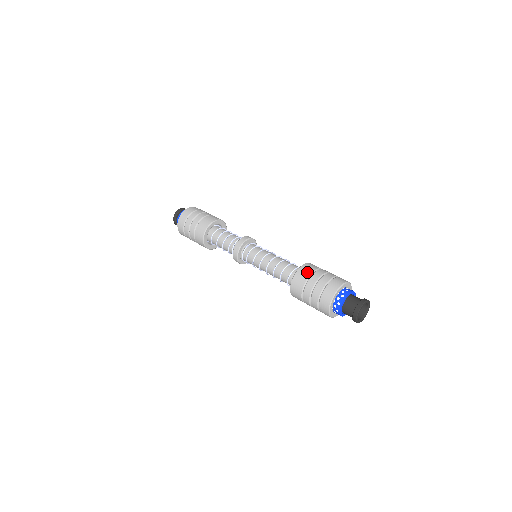
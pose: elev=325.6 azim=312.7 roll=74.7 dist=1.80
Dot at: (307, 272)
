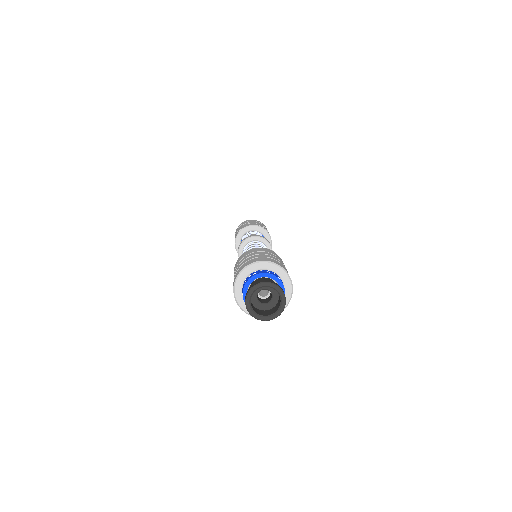
Dot at: (253, 250)
